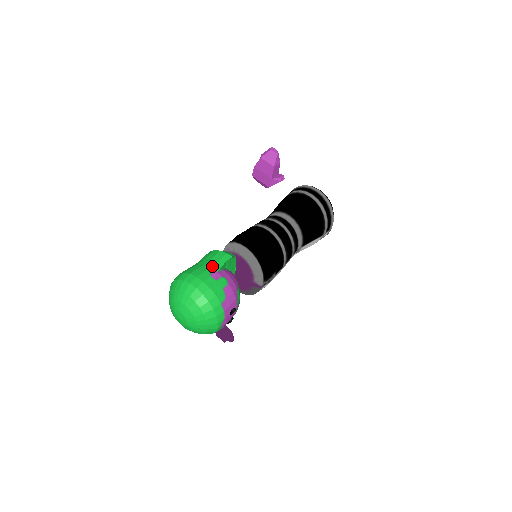
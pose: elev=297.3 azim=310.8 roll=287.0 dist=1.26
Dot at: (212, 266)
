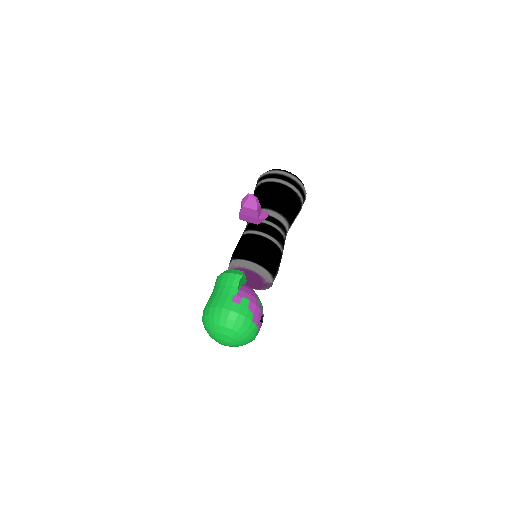
Dot at: (230, 292)
